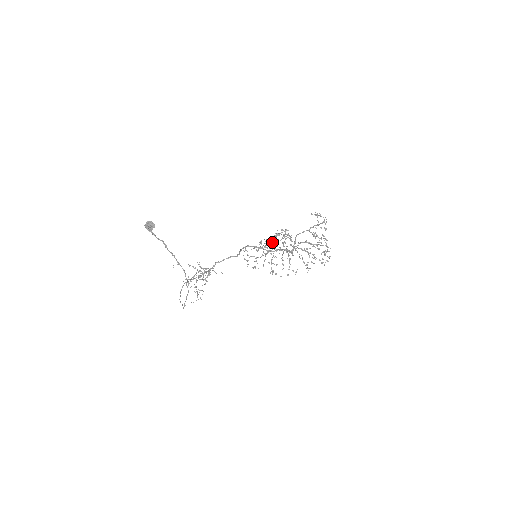
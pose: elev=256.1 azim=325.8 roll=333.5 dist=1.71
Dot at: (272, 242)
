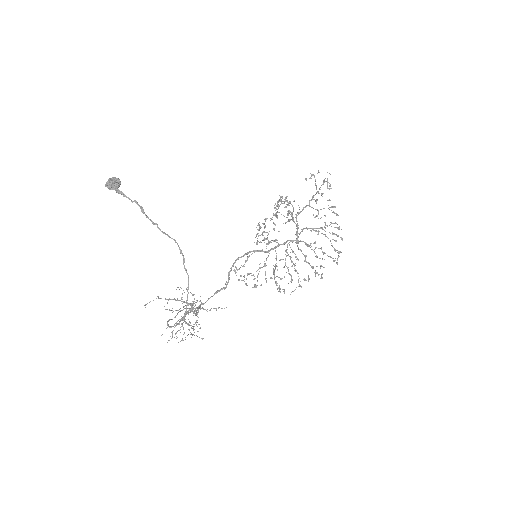
Dot at: (275, 214)
